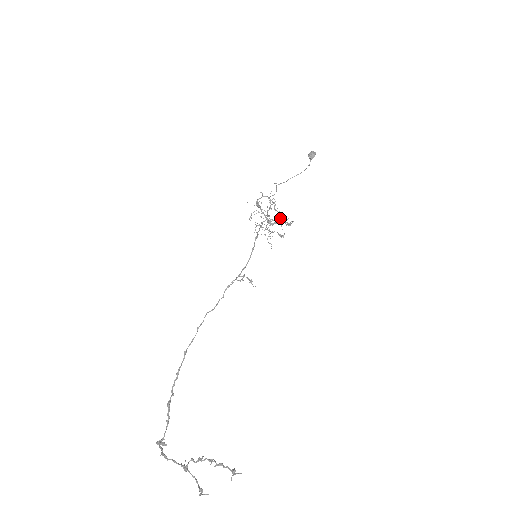
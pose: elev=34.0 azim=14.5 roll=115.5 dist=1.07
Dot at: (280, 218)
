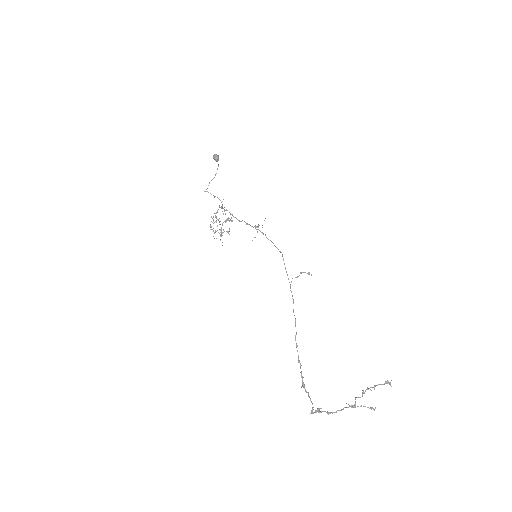
Dot at: (228, 219)
